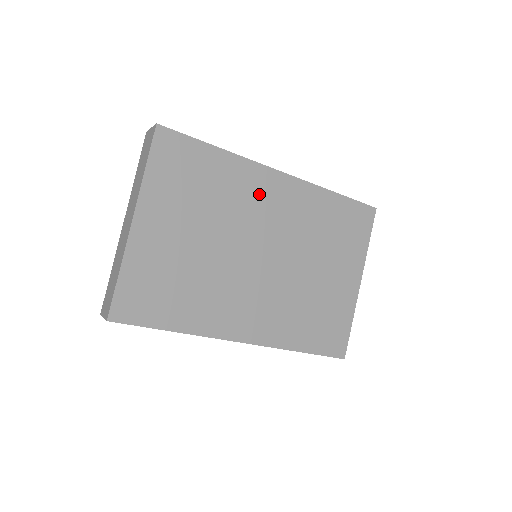
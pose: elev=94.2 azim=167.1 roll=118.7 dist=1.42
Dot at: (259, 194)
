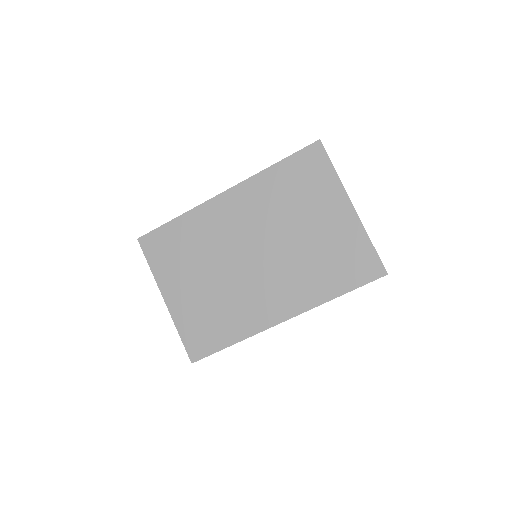
Dot at: (220, 220)
